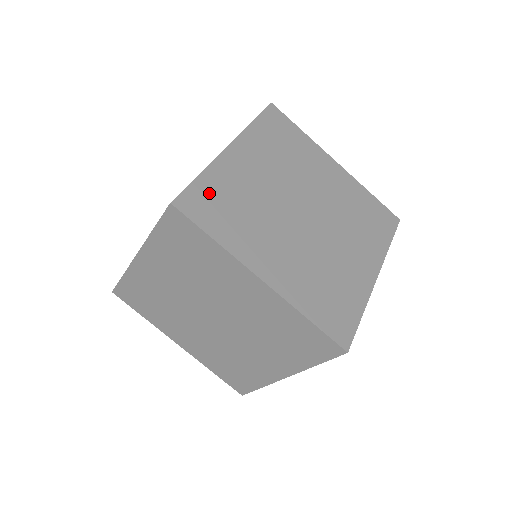
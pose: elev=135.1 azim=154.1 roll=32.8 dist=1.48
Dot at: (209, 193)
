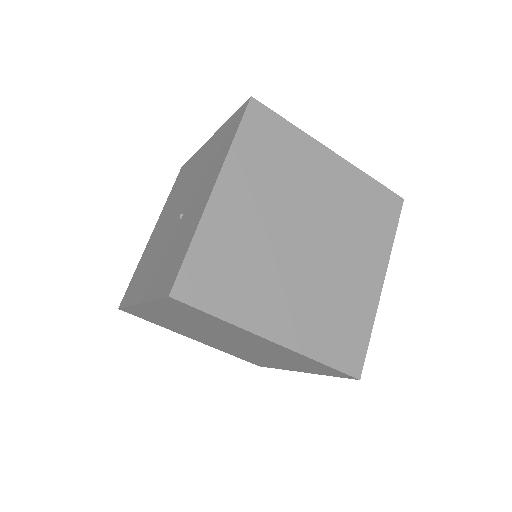
Dot at: occluded
